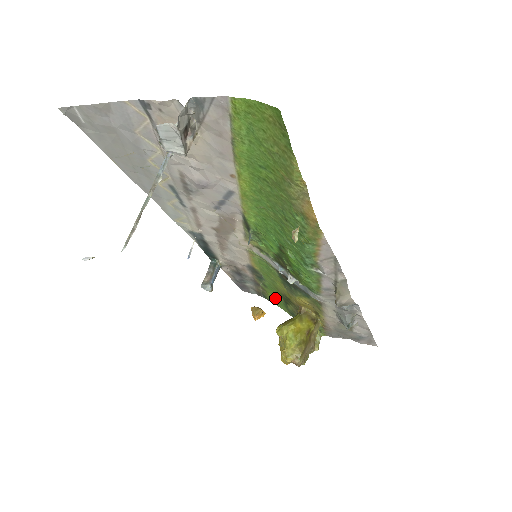
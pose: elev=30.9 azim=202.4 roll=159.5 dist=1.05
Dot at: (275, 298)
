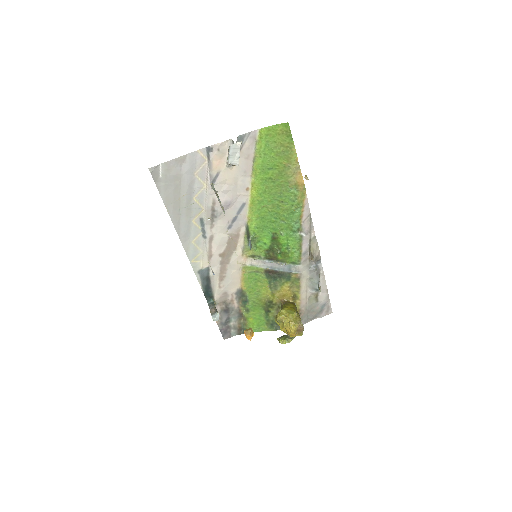
Dot at: (256, 320)
